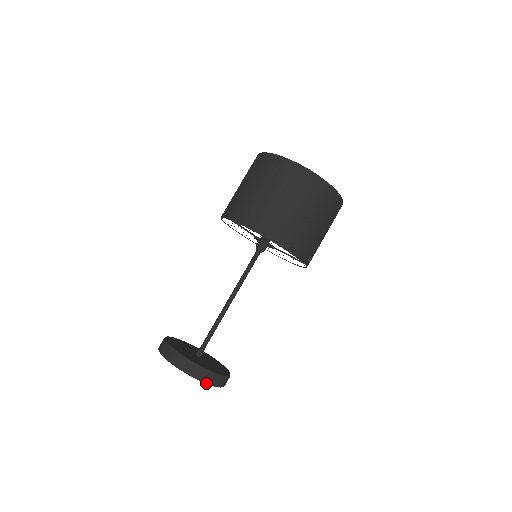
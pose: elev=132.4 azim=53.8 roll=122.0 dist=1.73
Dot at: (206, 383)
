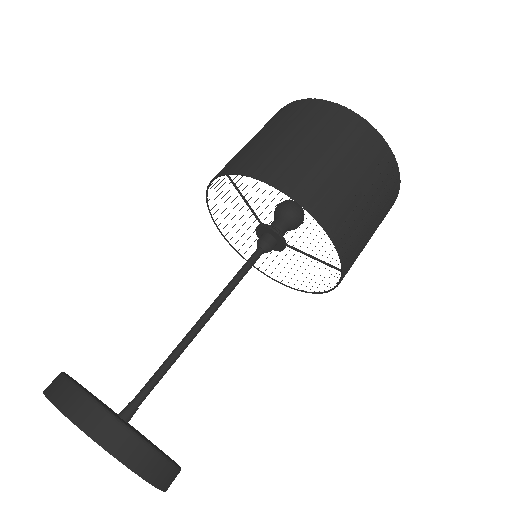
Dot at: (132, 470)
